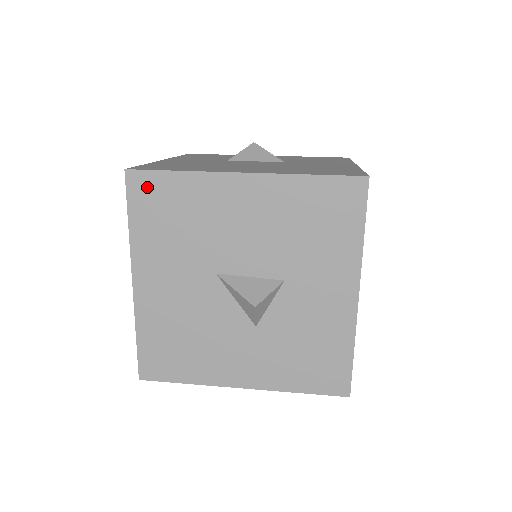
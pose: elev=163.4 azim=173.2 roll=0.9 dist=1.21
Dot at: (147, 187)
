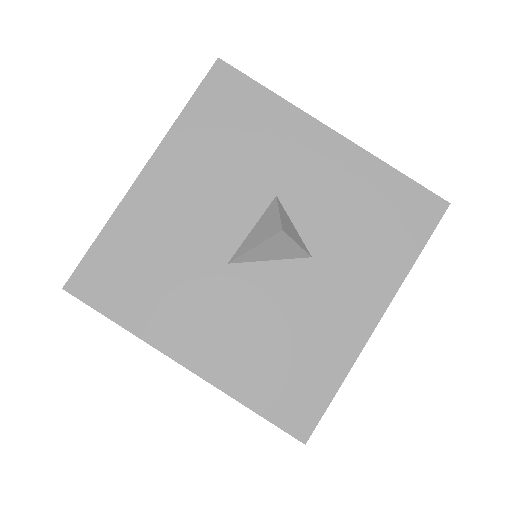
Dot at: (94, 277)
